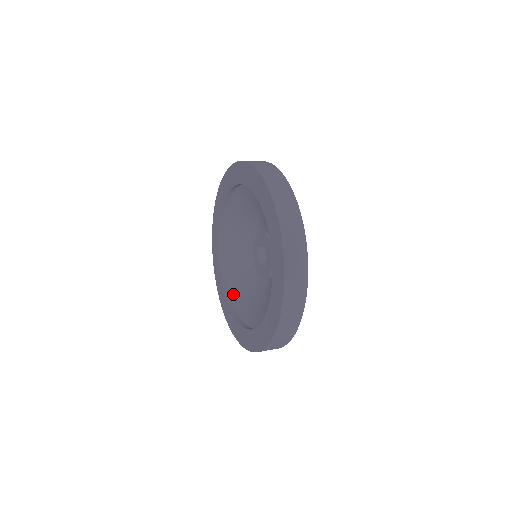
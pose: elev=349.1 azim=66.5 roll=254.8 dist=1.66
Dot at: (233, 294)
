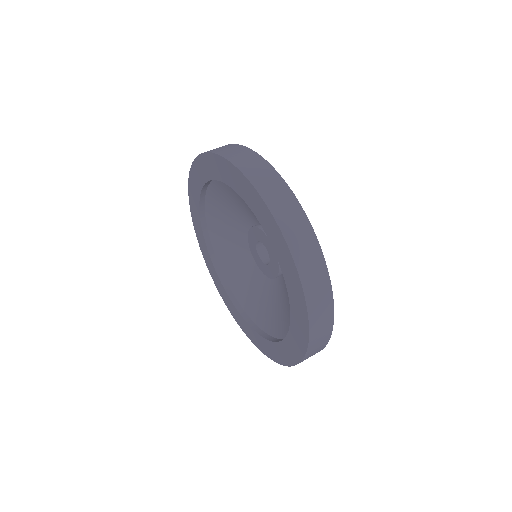
Dot at: (259, 322)
